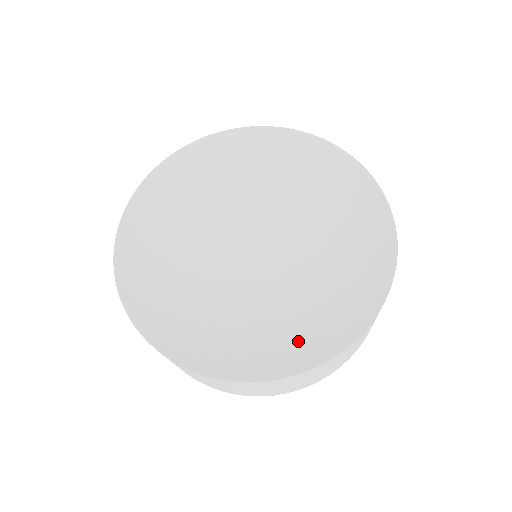
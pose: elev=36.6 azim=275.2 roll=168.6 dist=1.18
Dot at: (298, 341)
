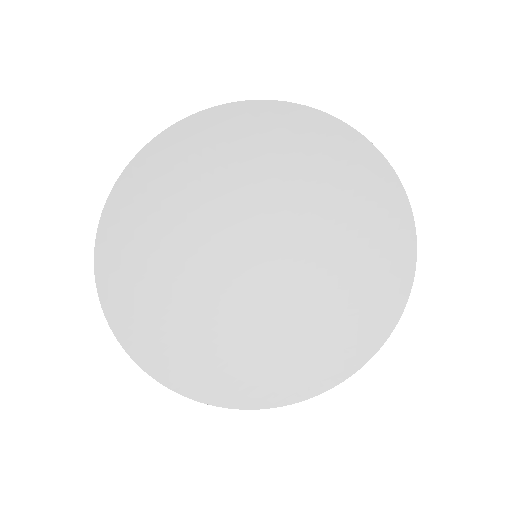
Dot at: (292, 369)
